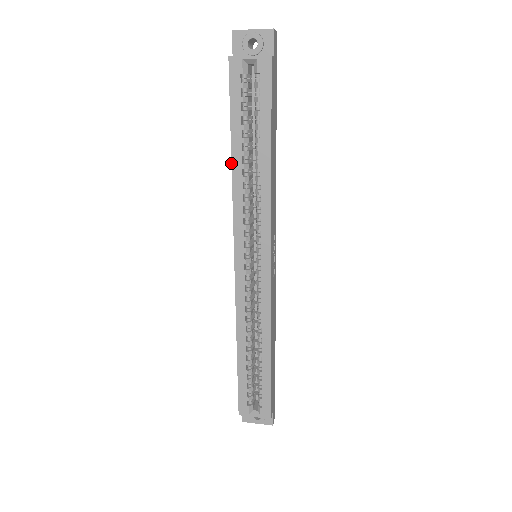
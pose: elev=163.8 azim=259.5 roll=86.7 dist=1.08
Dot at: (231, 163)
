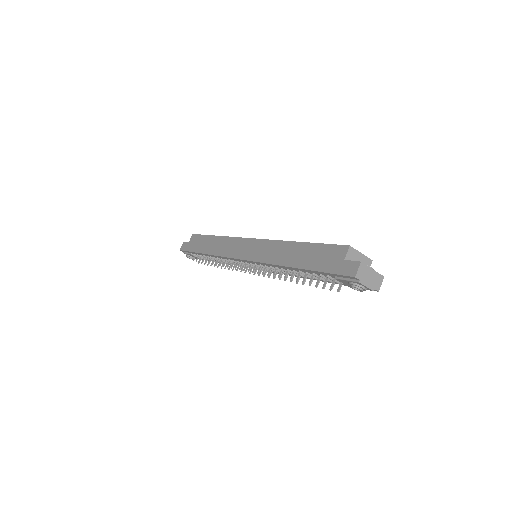
Dot at: (217, 236)
